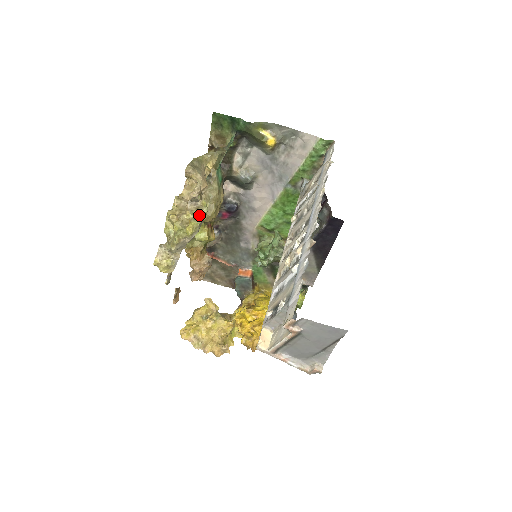
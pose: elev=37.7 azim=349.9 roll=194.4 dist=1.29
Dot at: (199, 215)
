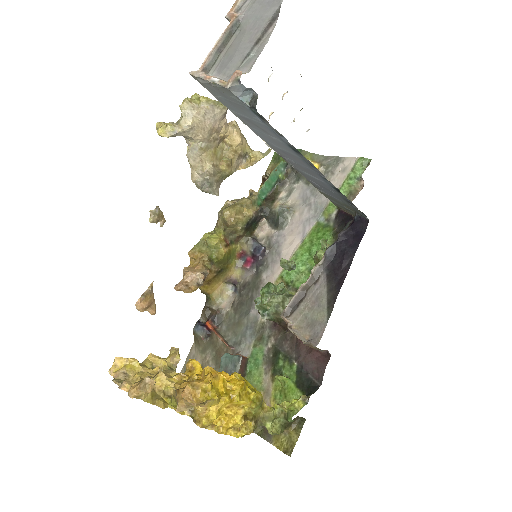
Dot at: (218, 102)
